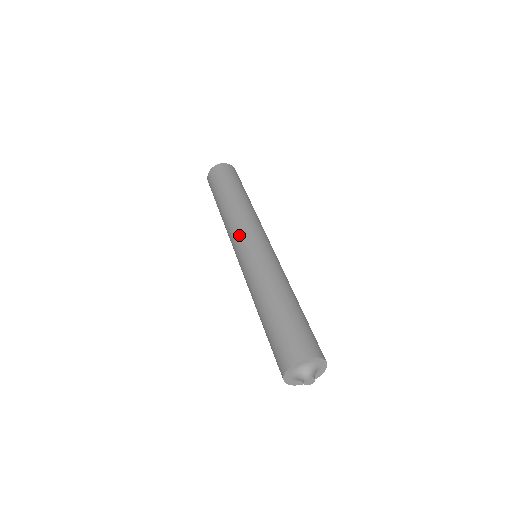
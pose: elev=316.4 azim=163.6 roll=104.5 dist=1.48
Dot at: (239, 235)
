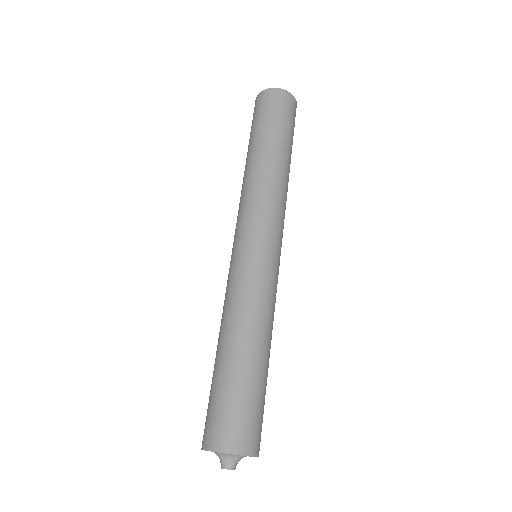
Dot at: occluded
